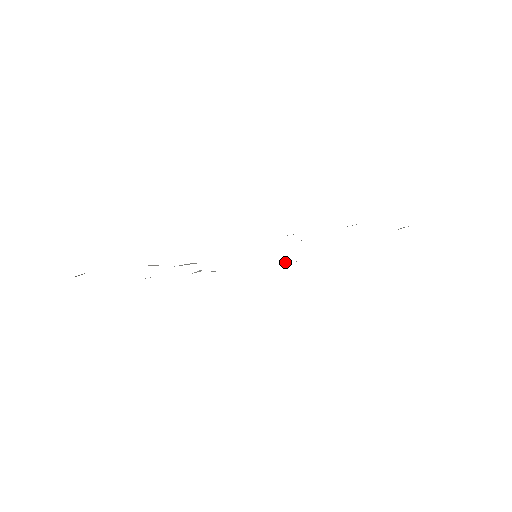
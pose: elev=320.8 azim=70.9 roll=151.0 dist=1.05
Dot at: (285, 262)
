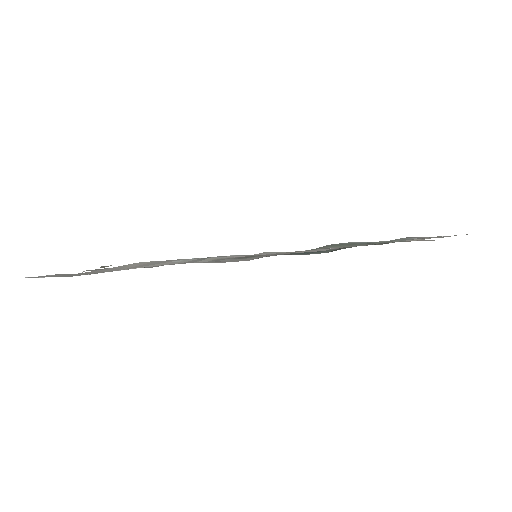
Dot at: (268, 253)
